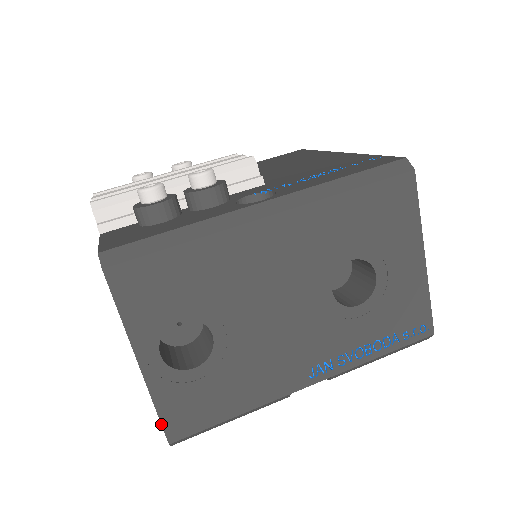
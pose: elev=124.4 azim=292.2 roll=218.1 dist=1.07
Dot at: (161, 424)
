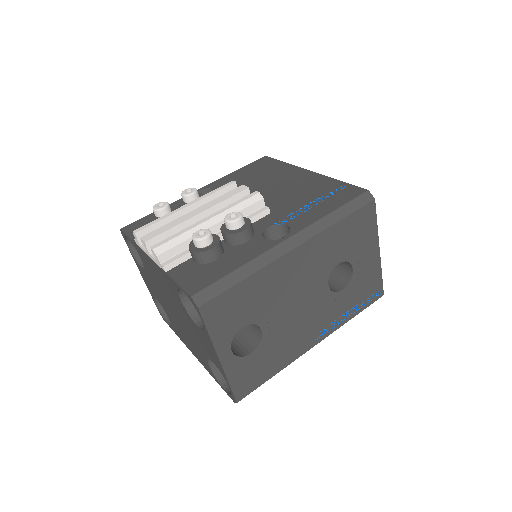
Dot at: (232, 392)
